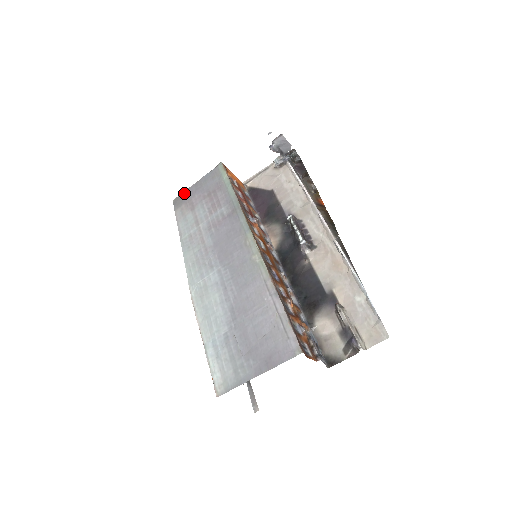
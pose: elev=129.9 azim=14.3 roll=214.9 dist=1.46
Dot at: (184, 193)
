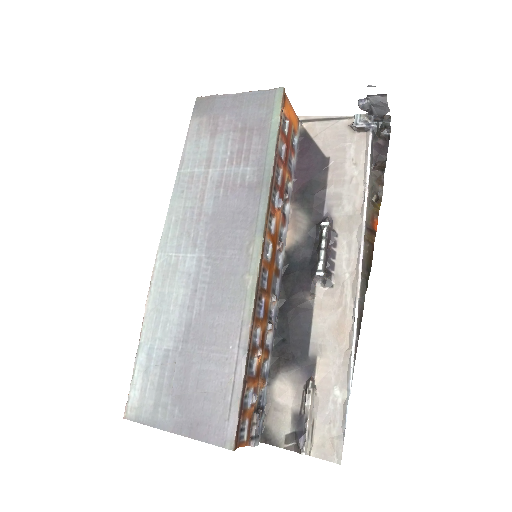
Dot at: (215, 98)
